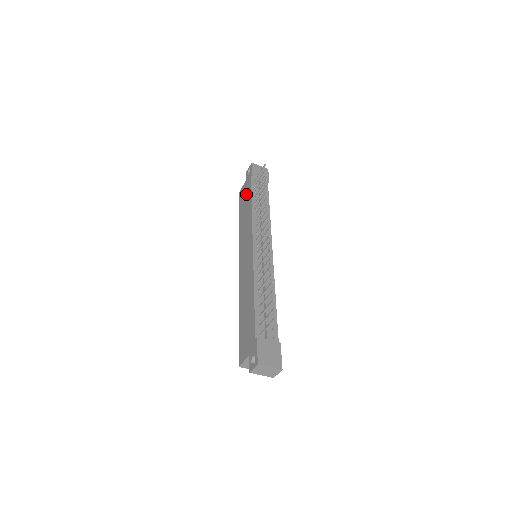
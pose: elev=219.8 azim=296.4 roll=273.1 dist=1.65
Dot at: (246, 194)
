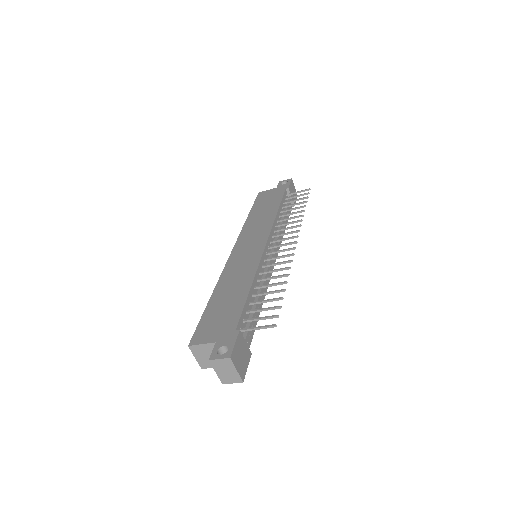
Dot at: (272, 198)
